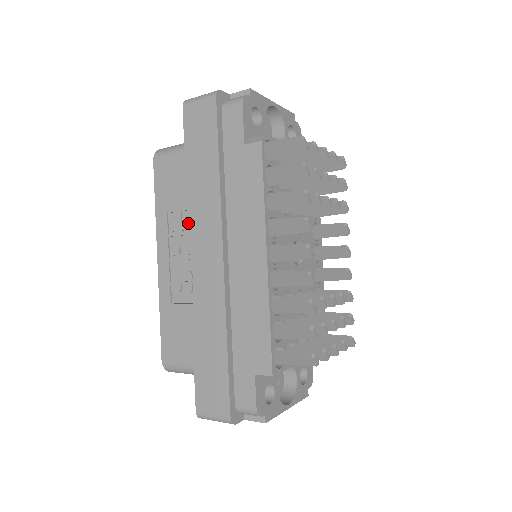
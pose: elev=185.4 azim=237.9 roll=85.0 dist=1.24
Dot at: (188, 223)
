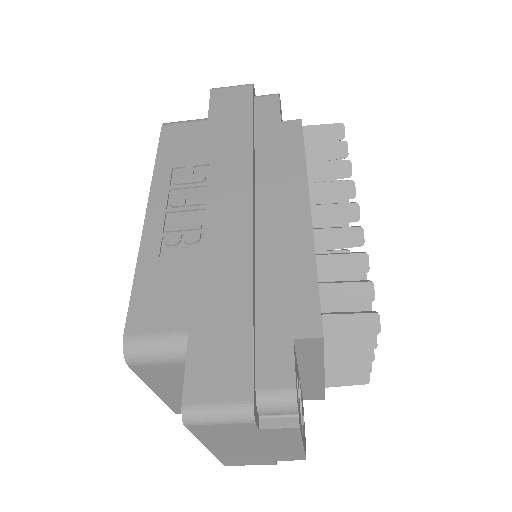
Dot at: (203, 175)
